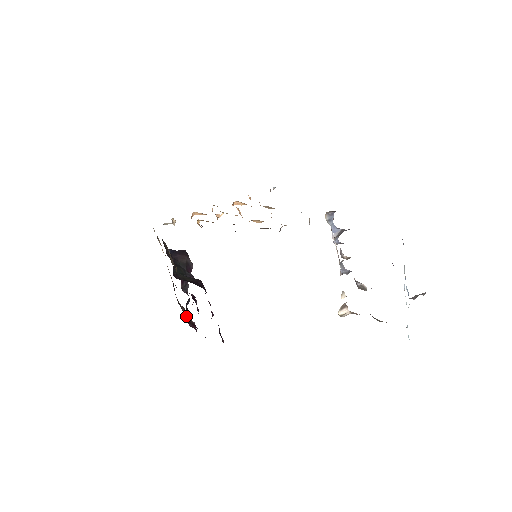
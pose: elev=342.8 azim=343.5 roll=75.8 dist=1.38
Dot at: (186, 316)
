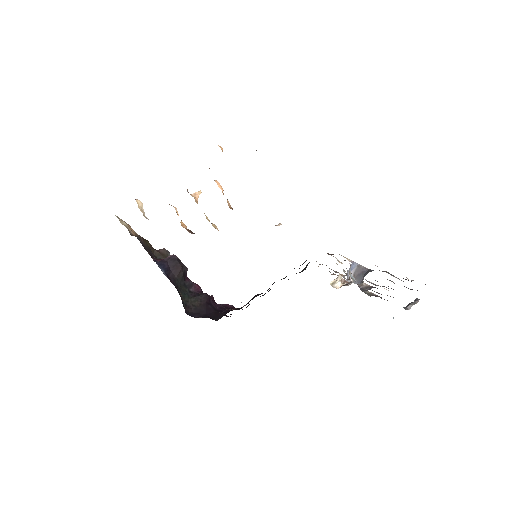
Dot at: occluded
